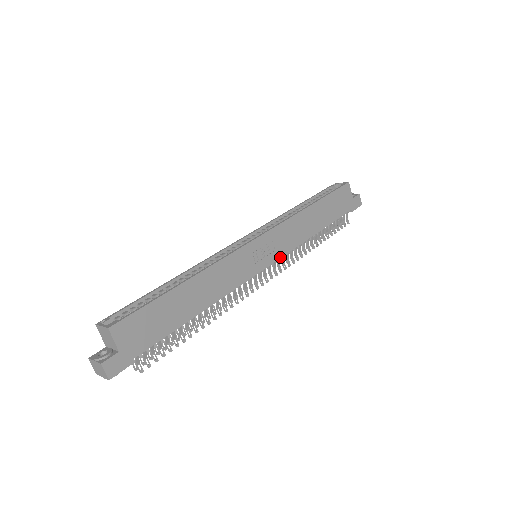
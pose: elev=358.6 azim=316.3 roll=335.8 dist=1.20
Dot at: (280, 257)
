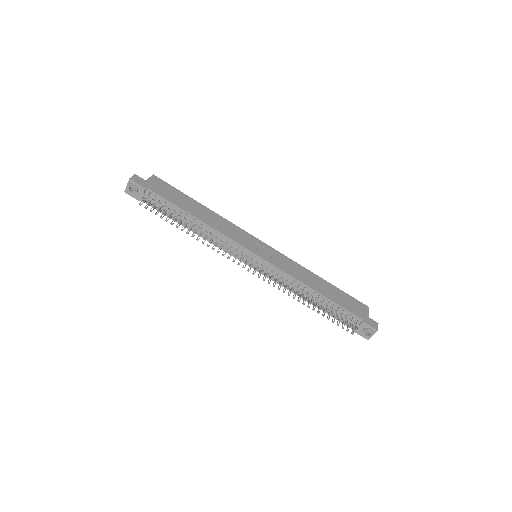
Dot at: (272, 264)
